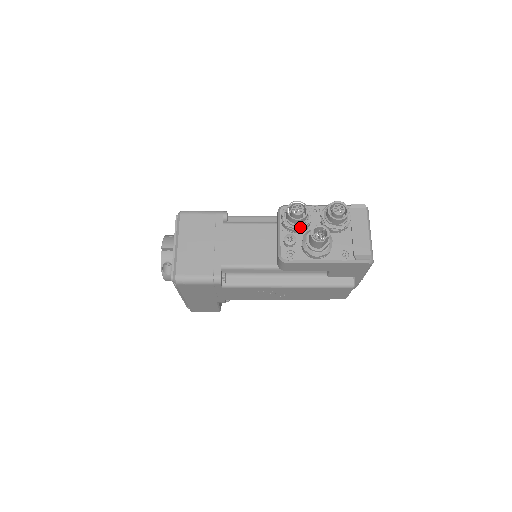
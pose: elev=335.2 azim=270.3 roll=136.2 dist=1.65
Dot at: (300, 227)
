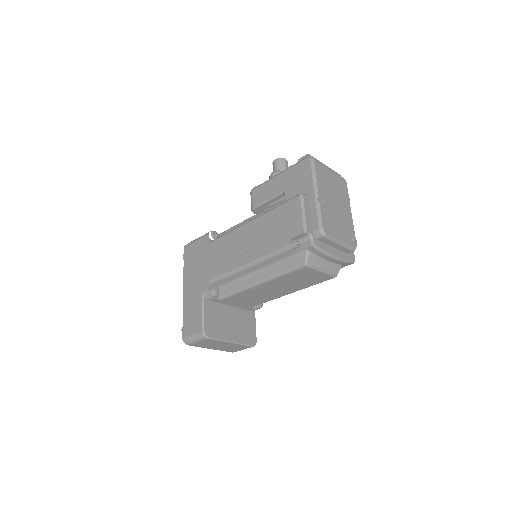
Dot at: occluded
